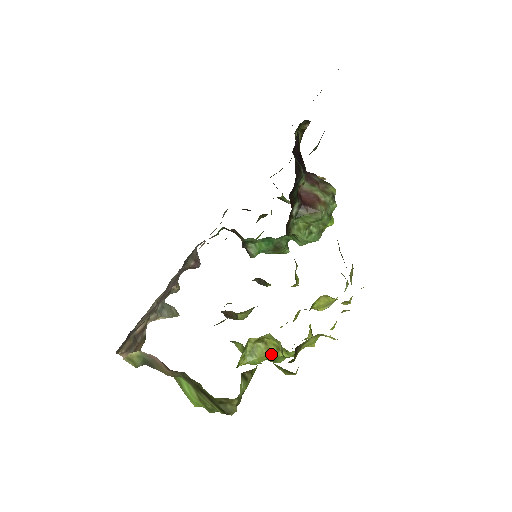
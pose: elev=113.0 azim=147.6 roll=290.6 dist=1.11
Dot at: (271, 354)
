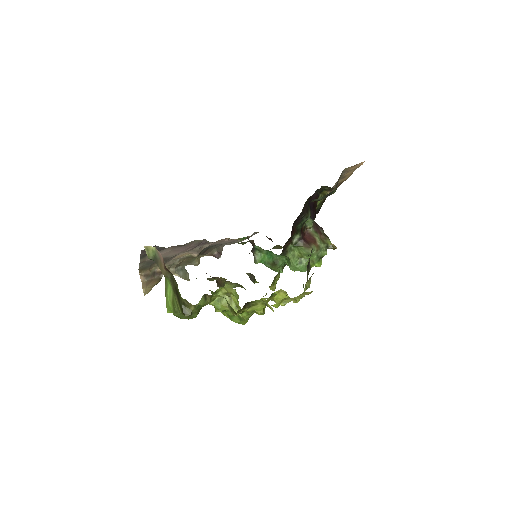
Dot at: occluded
